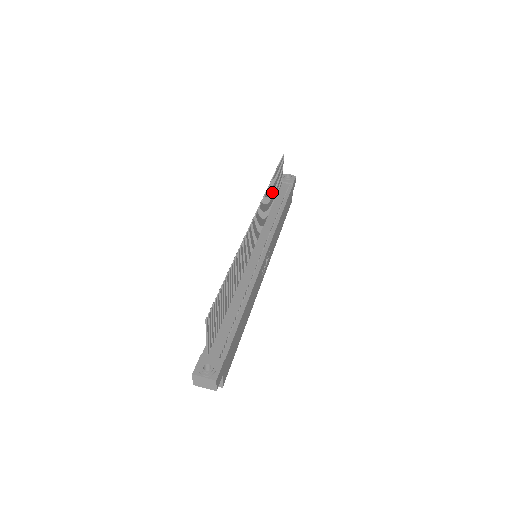
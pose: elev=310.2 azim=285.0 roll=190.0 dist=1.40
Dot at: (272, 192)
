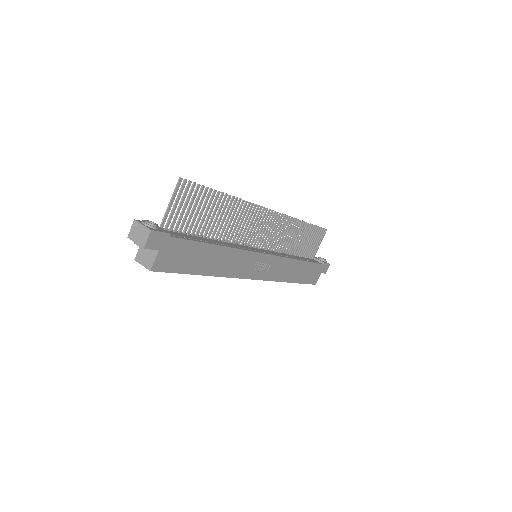
Dot at: (300, 239)
